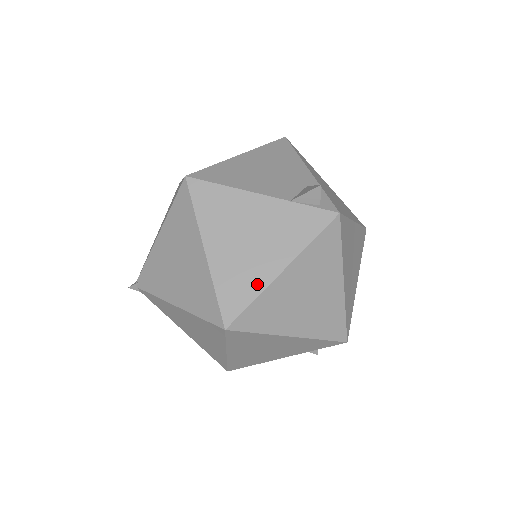
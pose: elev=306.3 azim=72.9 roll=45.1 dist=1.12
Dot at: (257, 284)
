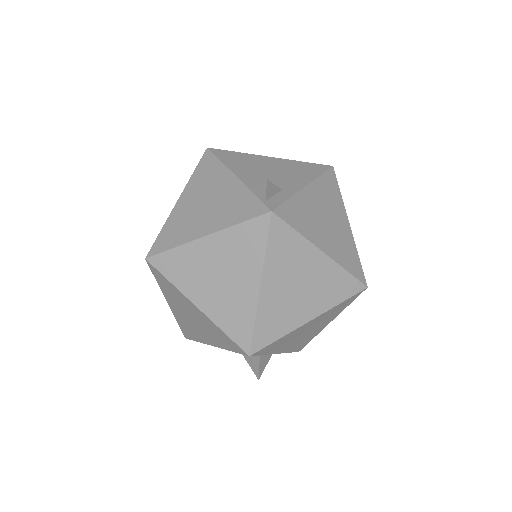
Dot at: (184, 237)
